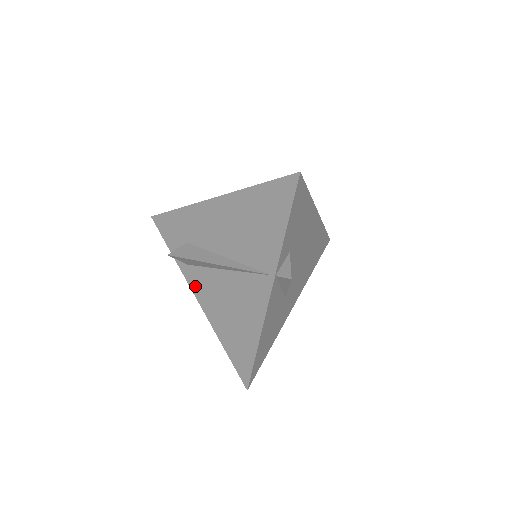
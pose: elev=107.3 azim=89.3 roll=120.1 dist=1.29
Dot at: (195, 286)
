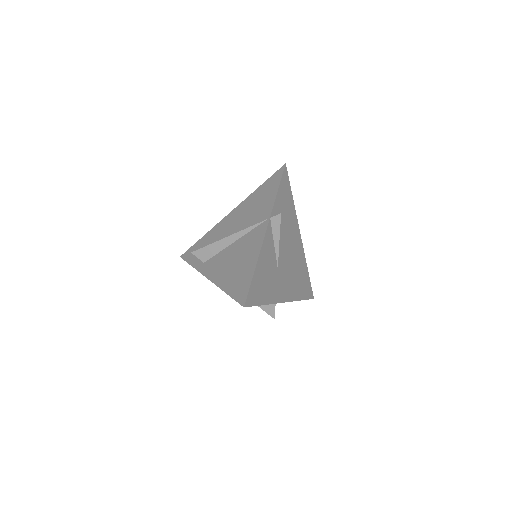
Dot at: (208, 271)
